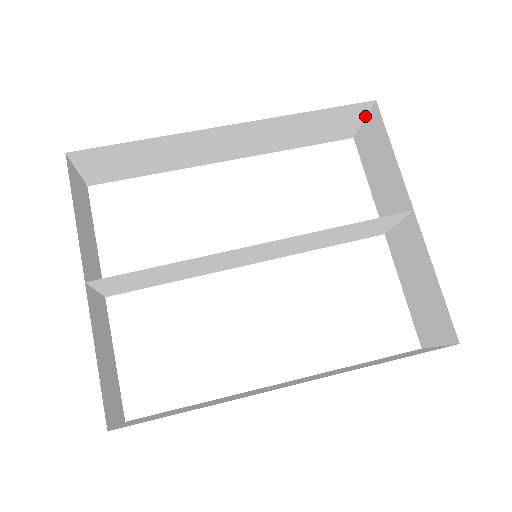
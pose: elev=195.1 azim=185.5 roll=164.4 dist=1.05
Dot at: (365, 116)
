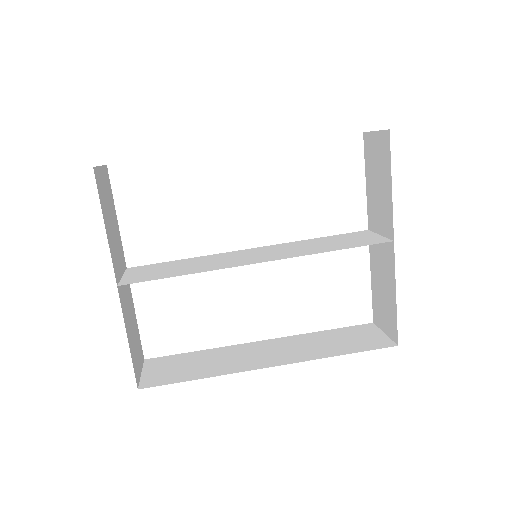
Dot at: occluded
